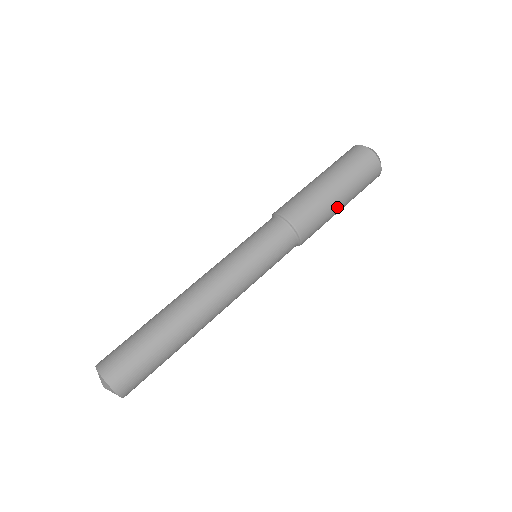
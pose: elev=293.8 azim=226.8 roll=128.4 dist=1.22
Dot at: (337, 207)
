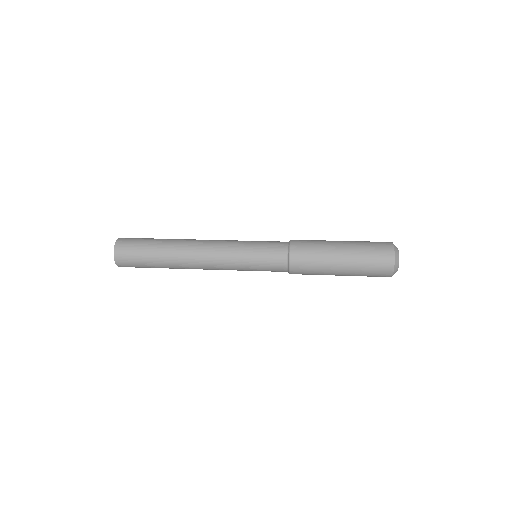
Dot at: (334, 267)
